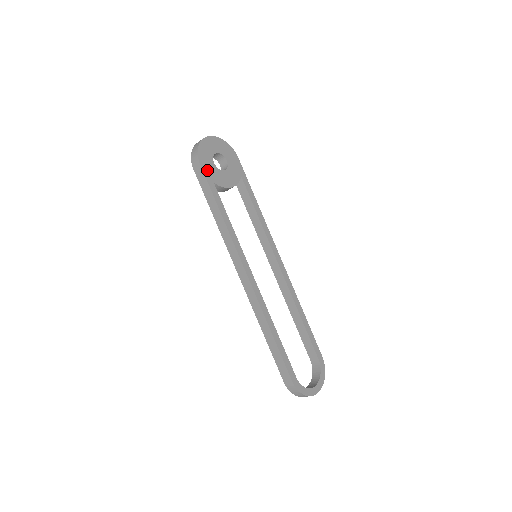
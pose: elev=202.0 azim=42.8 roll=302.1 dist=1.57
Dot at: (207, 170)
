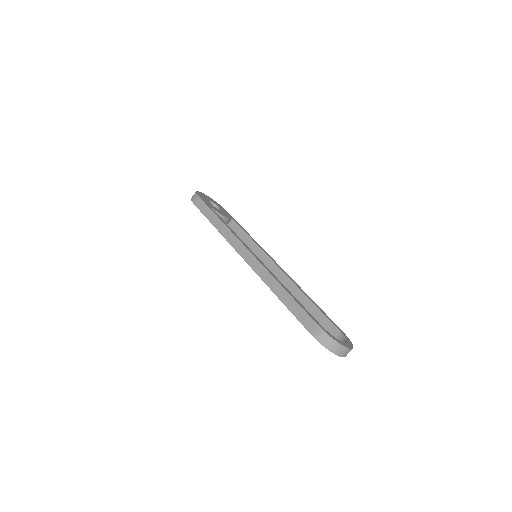
Dot at: (205, 201)
